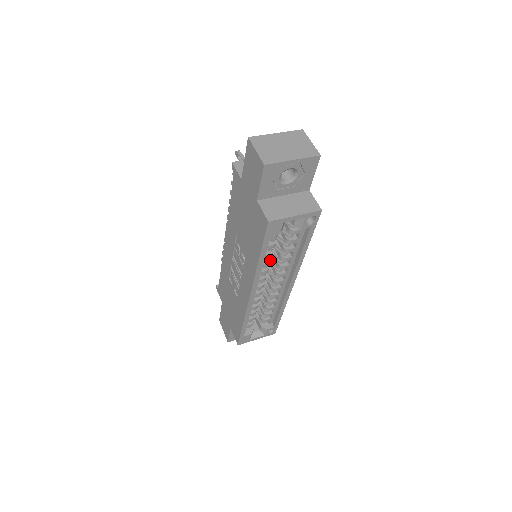
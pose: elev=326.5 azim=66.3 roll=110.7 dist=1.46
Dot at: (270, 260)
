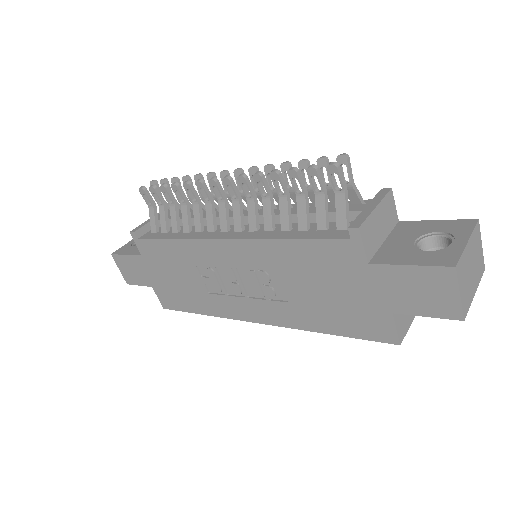
Dot at: occluded
